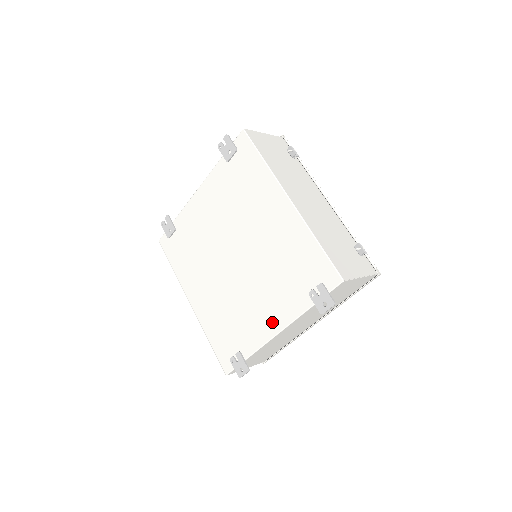
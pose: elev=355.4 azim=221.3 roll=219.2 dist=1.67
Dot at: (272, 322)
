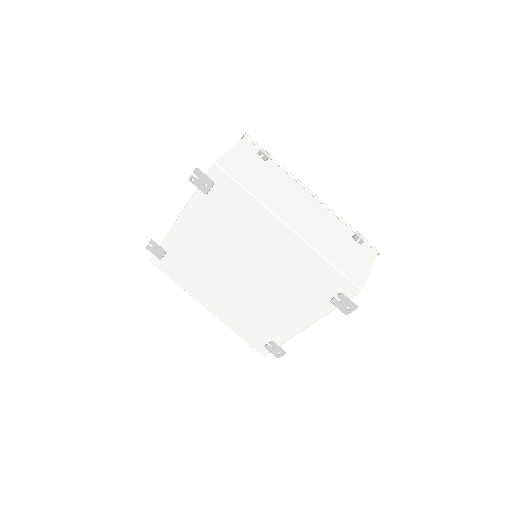
Dot at: (298, 321)
